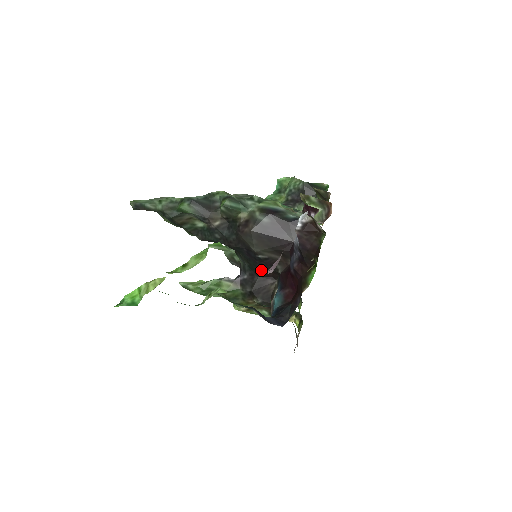
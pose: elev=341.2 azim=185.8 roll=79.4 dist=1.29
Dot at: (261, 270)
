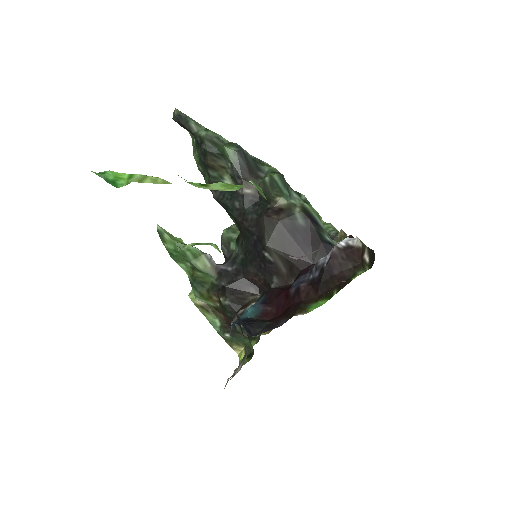
Dot at: (253, 271)
